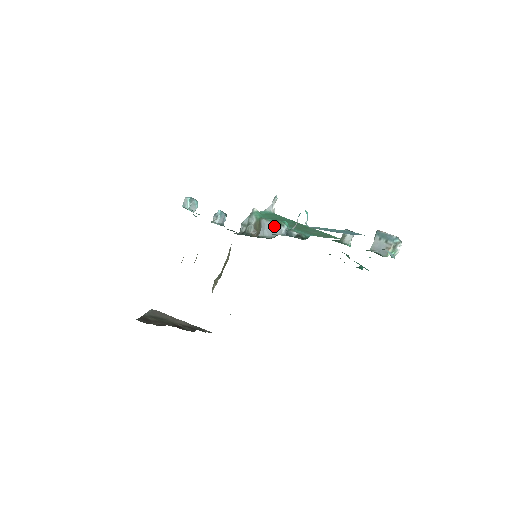
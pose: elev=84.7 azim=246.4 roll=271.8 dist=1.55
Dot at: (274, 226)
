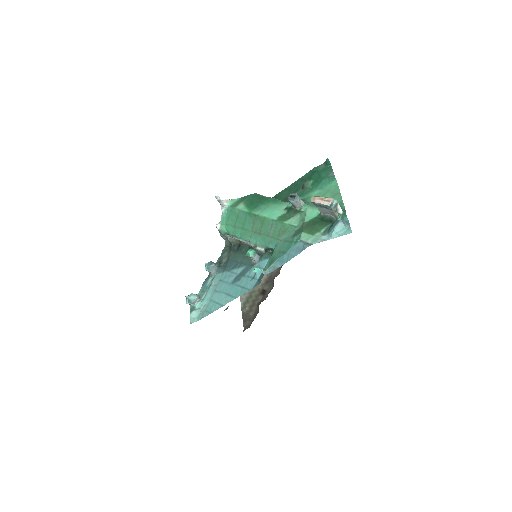
Dot at: occluded
